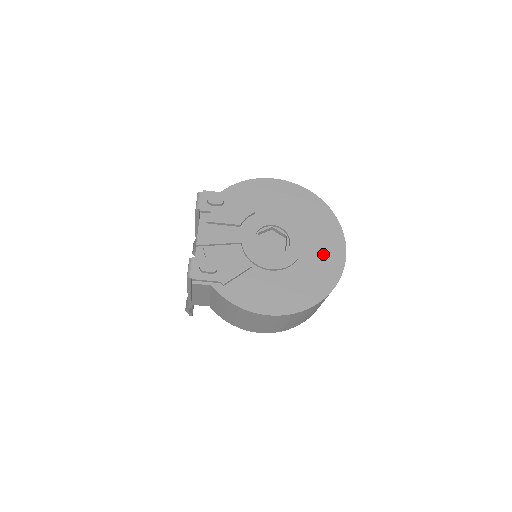
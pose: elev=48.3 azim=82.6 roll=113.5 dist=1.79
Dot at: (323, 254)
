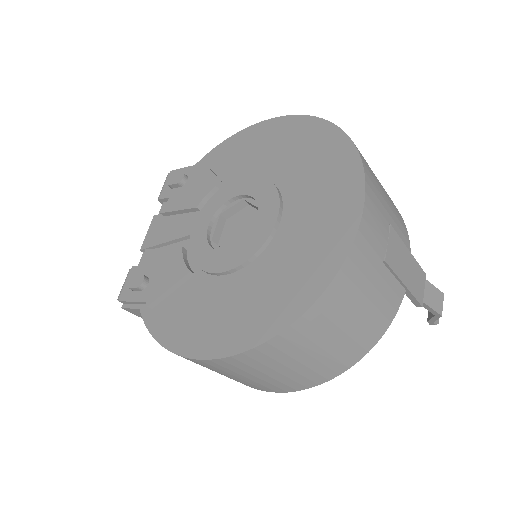
Dot at: (313, 229)
